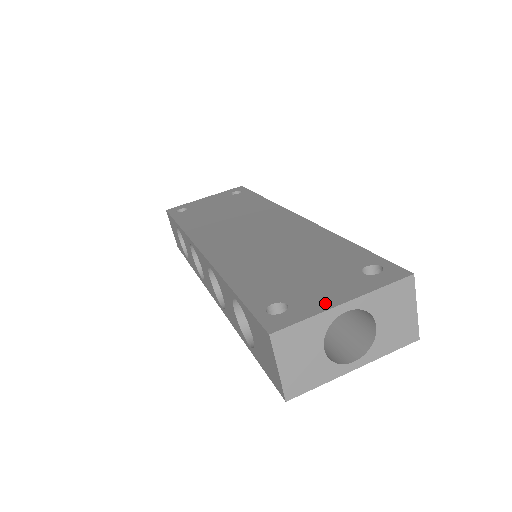
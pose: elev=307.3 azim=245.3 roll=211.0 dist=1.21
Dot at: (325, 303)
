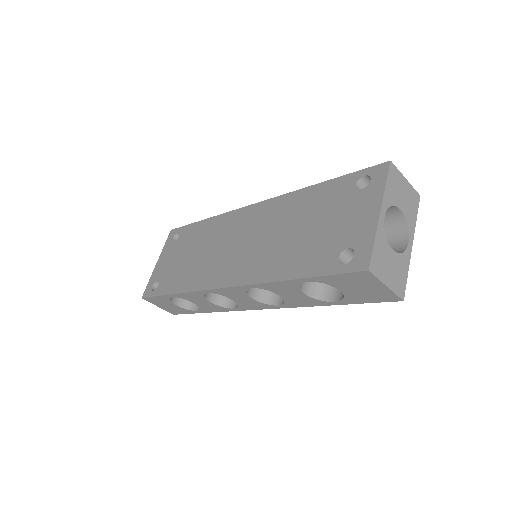
Dot at: (369, 224)
